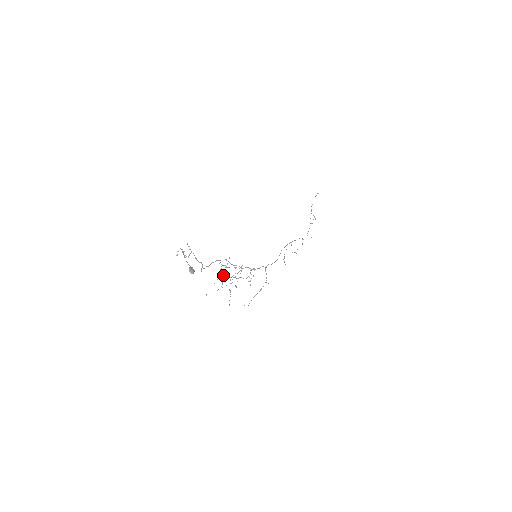
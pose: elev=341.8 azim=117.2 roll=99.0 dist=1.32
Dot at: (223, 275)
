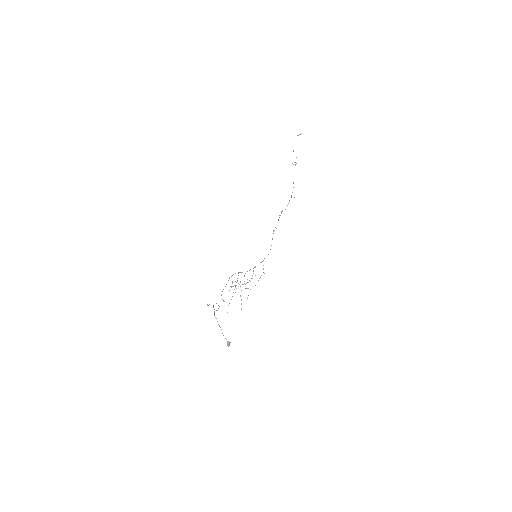
Dot at: occluded
